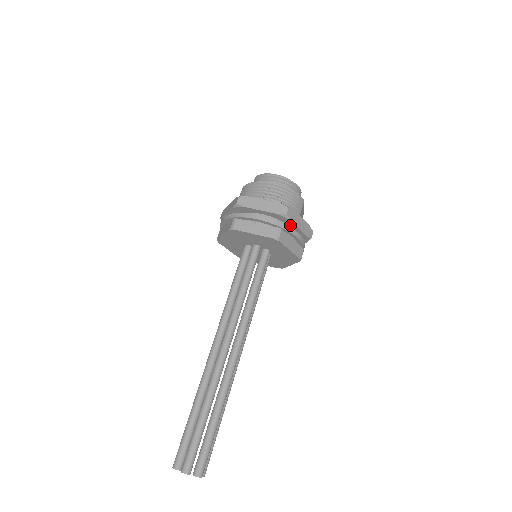
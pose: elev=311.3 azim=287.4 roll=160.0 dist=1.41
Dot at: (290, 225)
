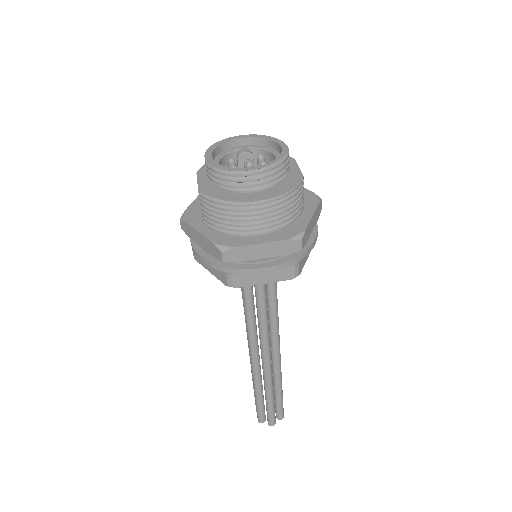
Dot at: occluded
